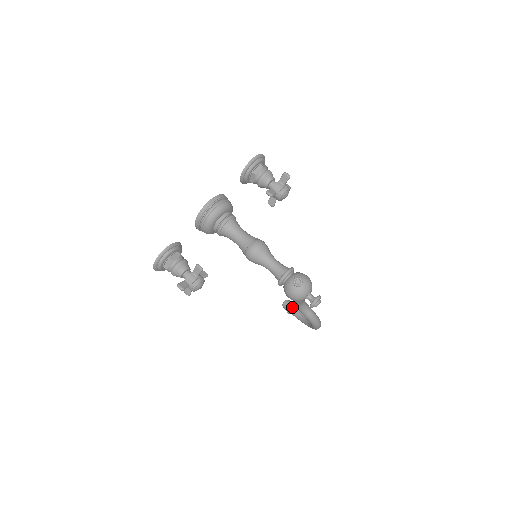
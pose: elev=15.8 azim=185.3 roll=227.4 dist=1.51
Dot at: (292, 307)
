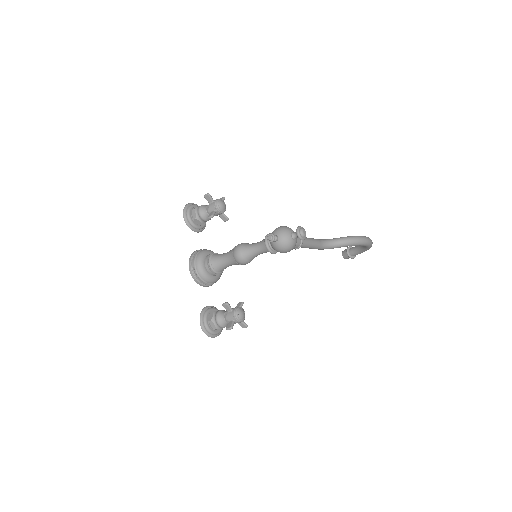
Dot at: (349, 252)
